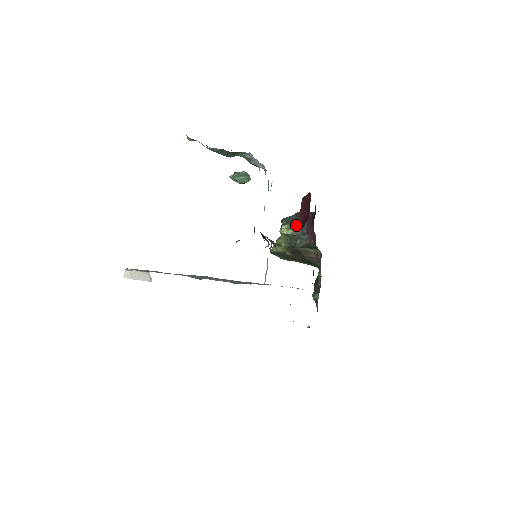
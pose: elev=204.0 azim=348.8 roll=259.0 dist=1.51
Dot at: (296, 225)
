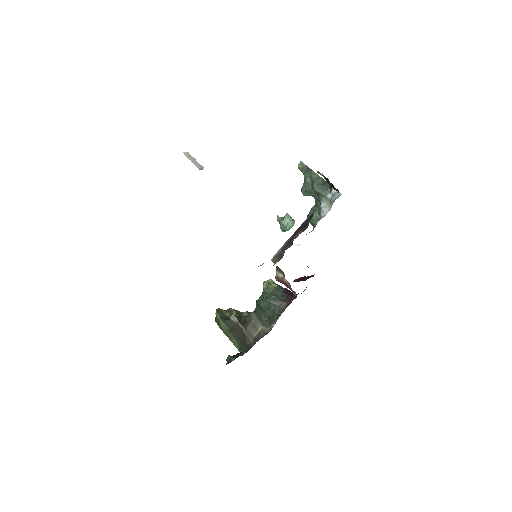
Dot at: (281, 287)
